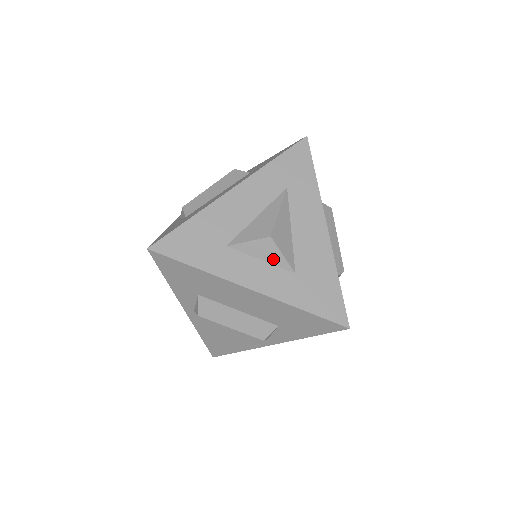
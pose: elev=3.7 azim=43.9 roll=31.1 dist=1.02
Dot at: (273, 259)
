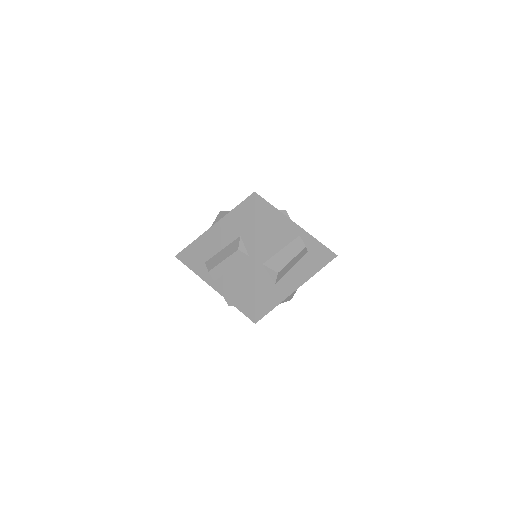
Dot at: occluded
